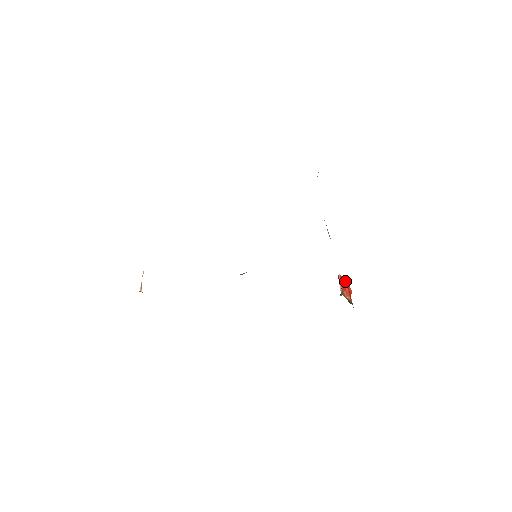
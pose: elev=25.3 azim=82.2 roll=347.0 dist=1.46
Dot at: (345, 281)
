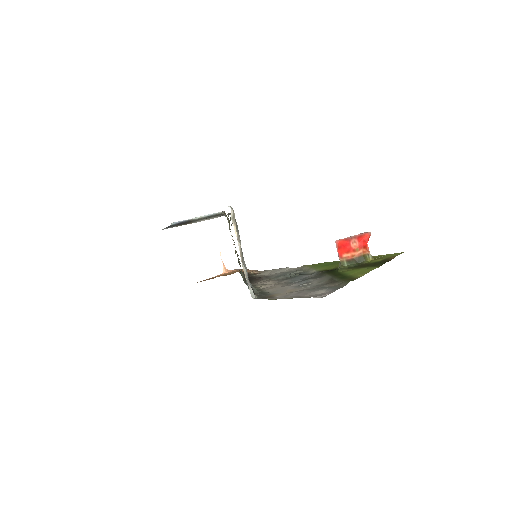
Dot at: (351, 237)
